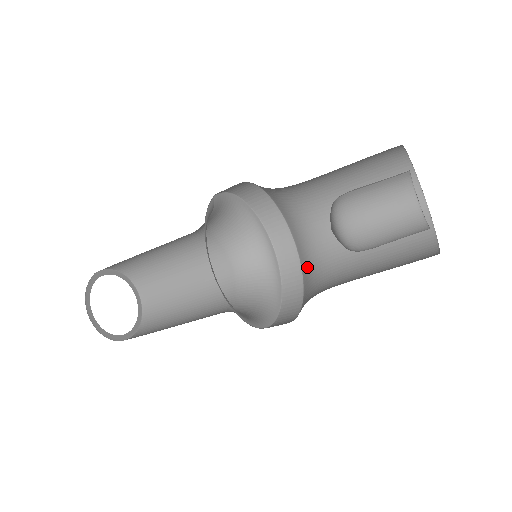
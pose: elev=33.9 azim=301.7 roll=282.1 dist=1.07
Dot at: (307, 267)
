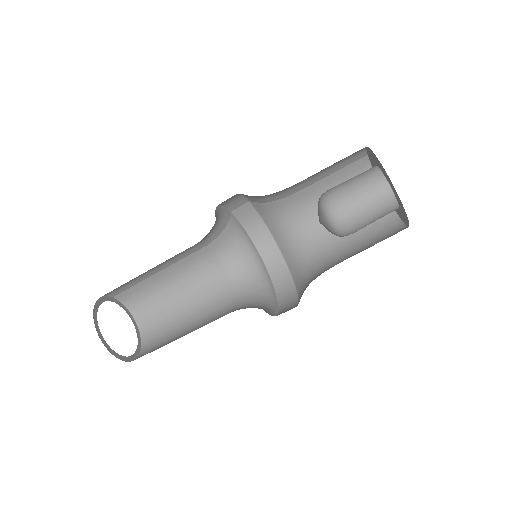
Dot at: (303, 291)
